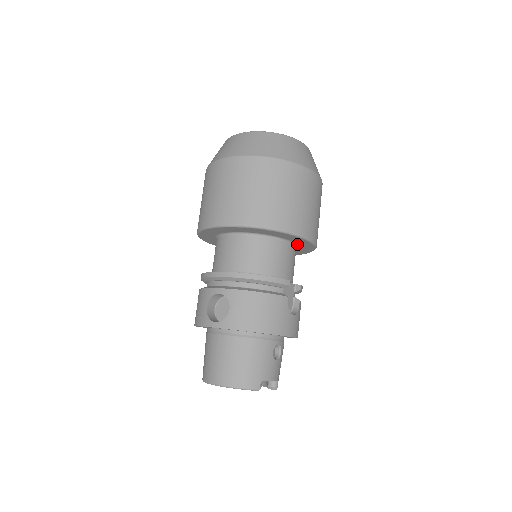
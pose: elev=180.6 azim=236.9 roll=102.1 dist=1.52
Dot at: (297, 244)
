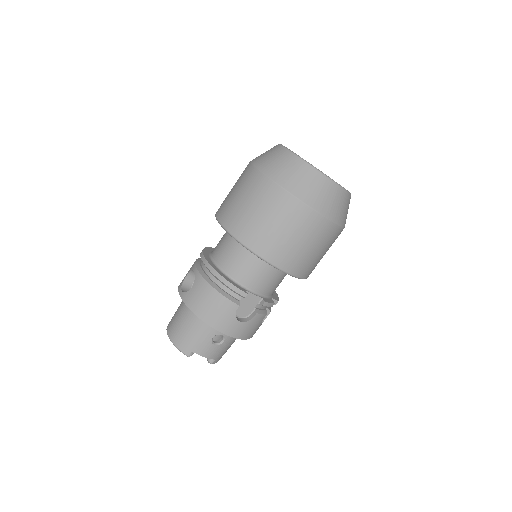
Dot at: occluded
